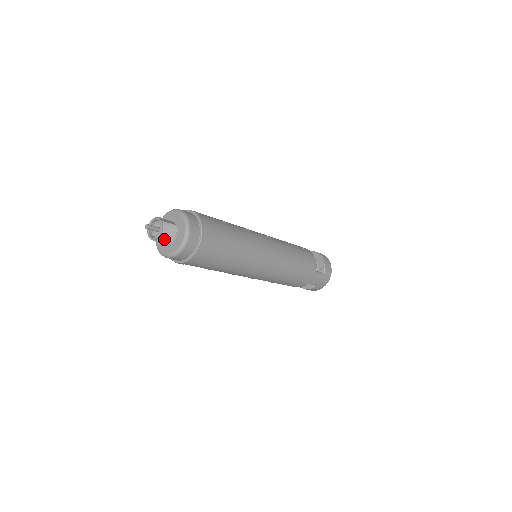
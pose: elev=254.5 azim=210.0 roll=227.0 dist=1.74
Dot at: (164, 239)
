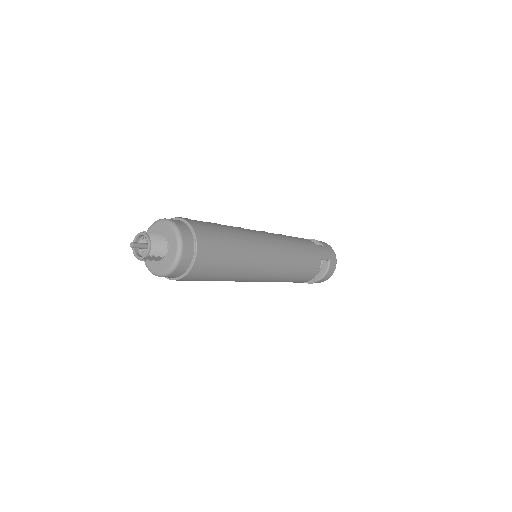
Dot at: (157, 245)
